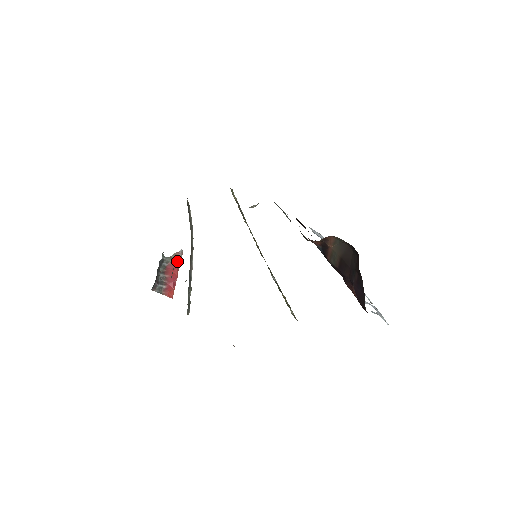
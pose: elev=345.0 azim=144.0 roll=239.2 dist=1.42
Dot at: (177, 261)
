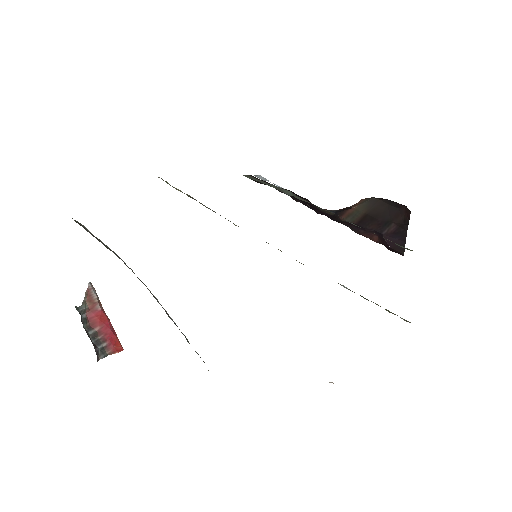
Dot at: (95, 301)
